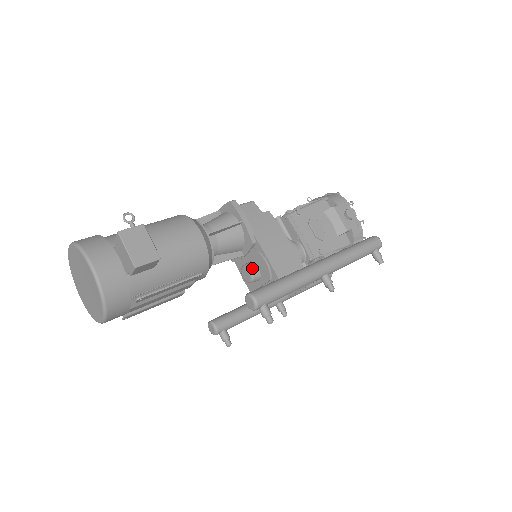
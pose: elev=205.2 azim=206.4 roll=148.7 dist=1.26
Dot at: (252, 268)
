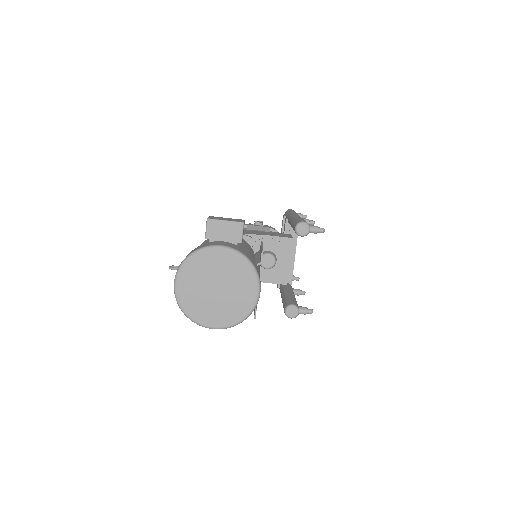
Dot at: (267, 252)
